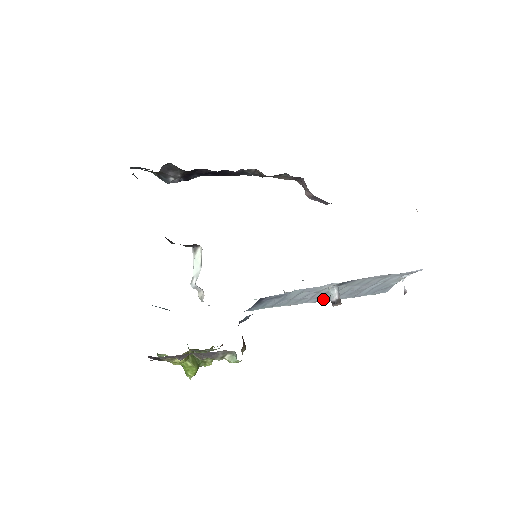
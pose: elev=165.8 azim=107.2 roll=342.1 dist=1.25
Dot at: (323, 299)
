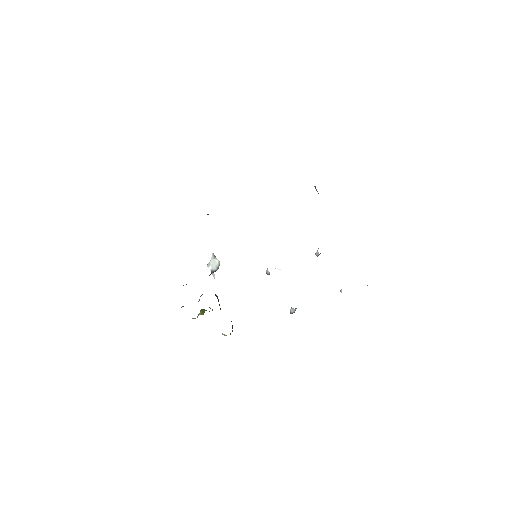
Dot at: occluded
